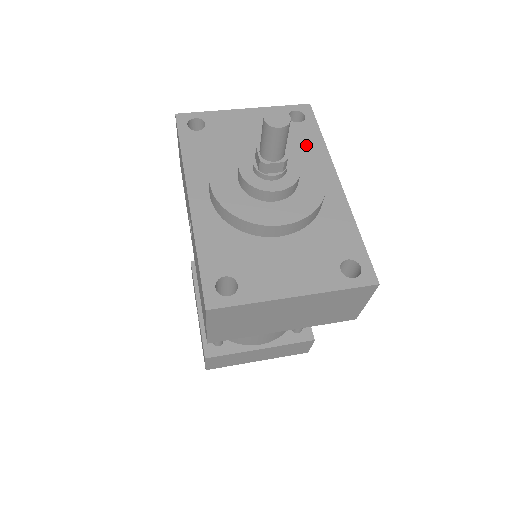
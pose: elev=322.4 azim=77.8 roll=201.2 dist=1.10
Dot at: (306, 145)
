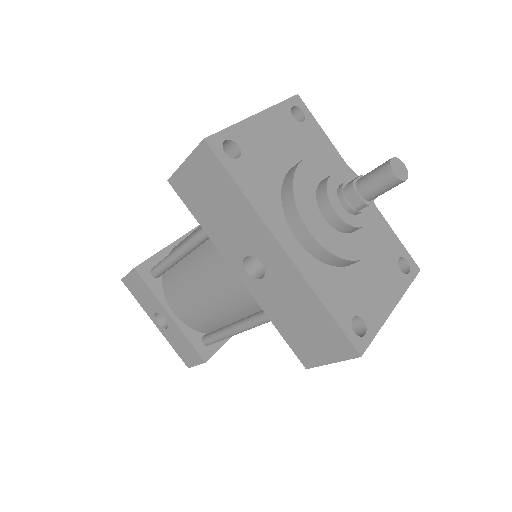
Dot at: (322, 149)
